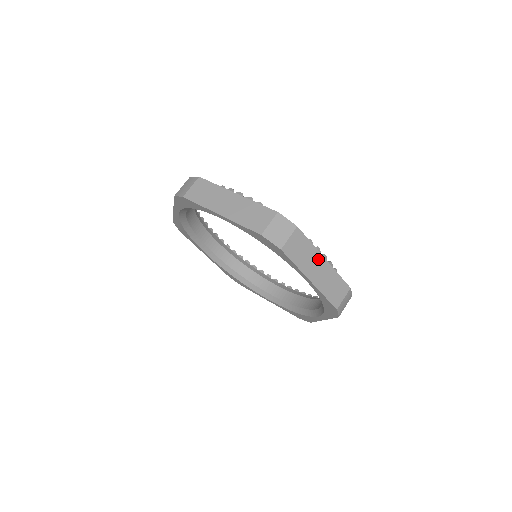
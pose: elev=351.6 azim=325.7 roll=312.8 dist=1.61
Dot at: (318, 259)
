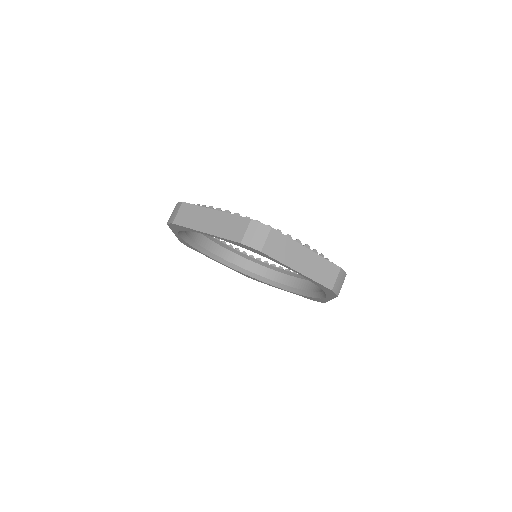
Dot at: (300, 250)
